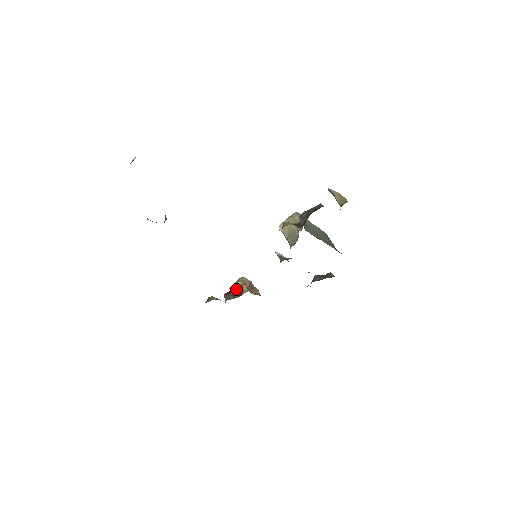
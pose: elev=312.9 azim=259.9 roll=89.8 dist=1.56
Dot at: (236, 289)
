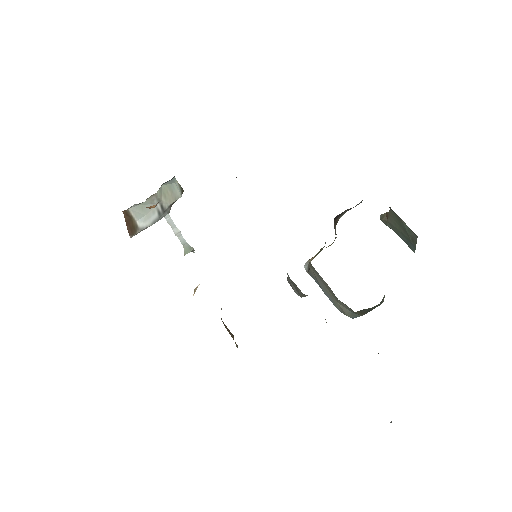
Dot at: occluded
